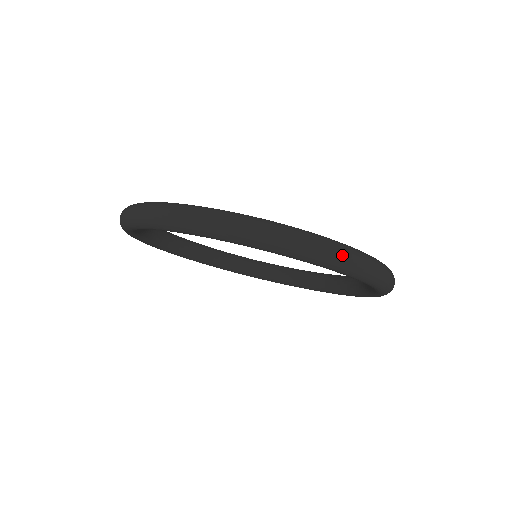
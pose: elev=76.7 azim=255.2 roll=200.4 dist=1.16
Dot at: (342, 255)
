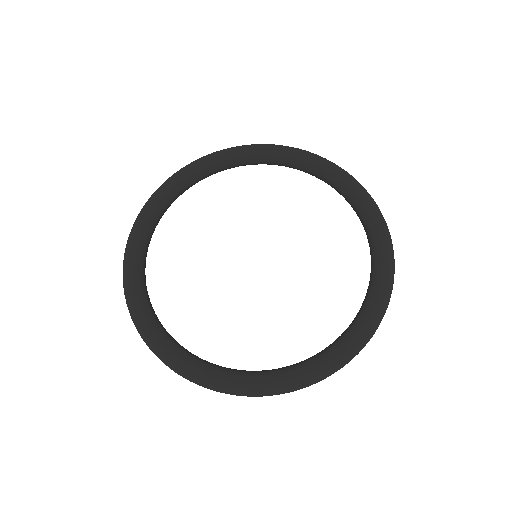
Dot at: occluded
